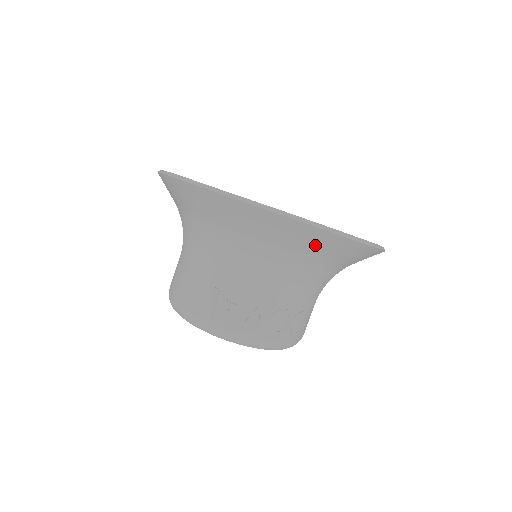
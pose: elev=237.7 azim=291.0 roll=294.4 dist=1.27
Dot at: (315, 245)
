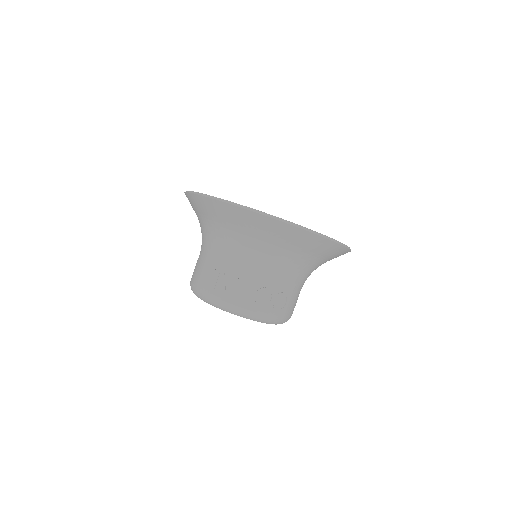
Dot at: (282, 236)
